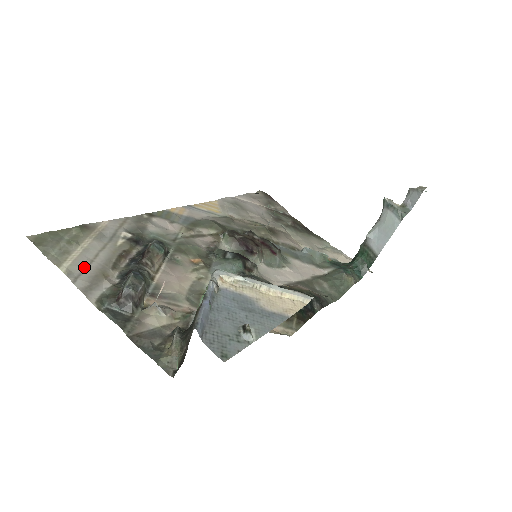
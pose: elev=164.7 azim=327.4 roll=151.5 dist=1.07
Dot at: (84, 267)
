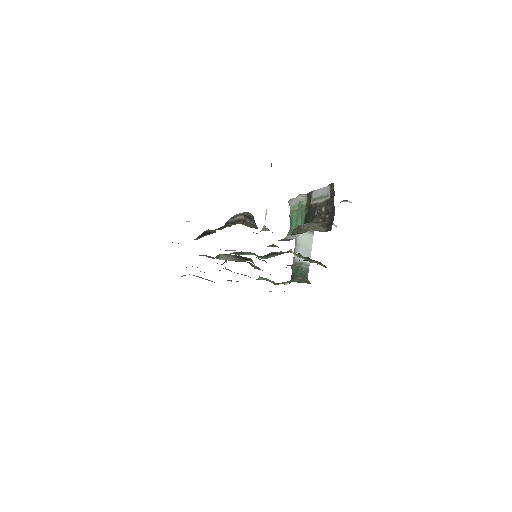
Dot at: occluded
